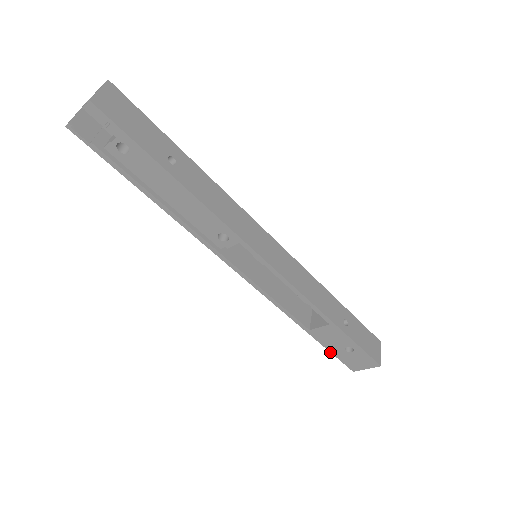
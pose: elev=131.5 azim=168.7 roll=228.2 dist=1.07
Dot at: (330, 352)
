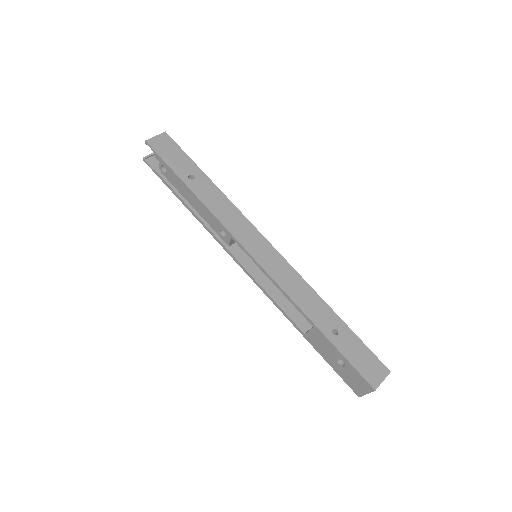
Dot at: occluded
